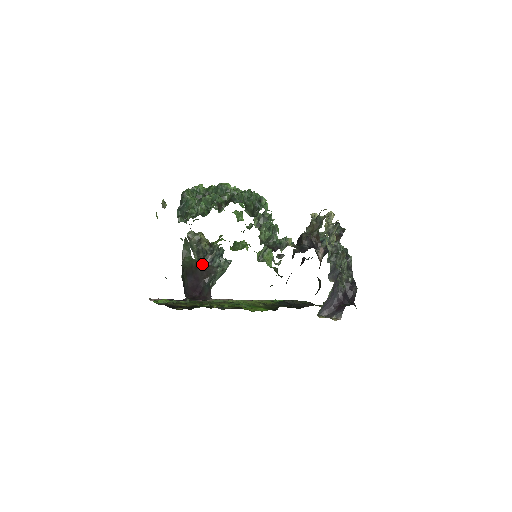
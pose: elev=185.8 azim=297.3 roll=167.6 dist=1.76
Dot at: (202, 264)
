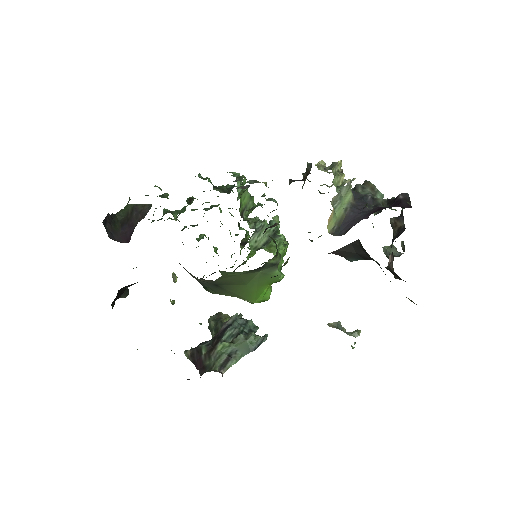
Dot at: (137, 207)
